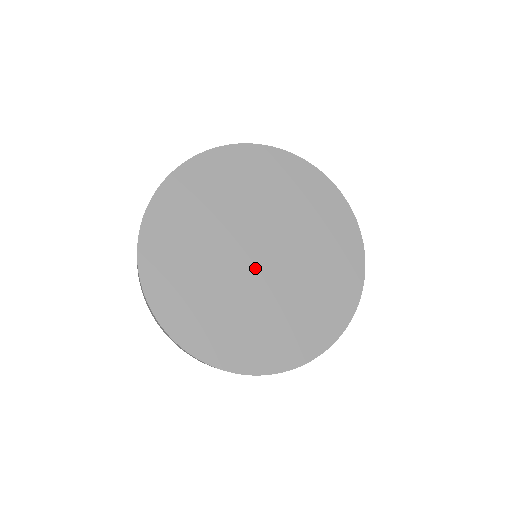
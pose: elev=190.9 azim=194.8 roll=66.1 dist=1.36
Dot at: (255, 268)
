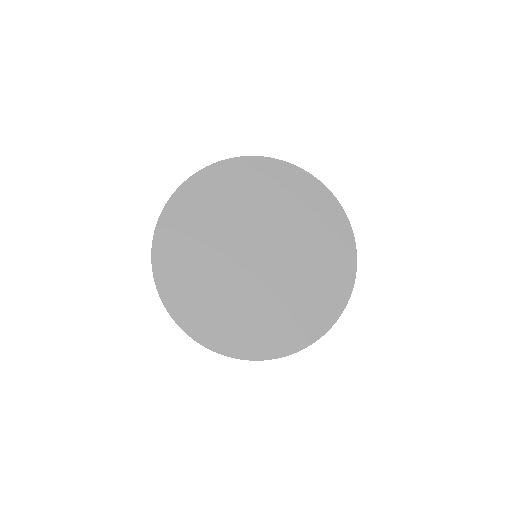
Dot at: (252, 266)
